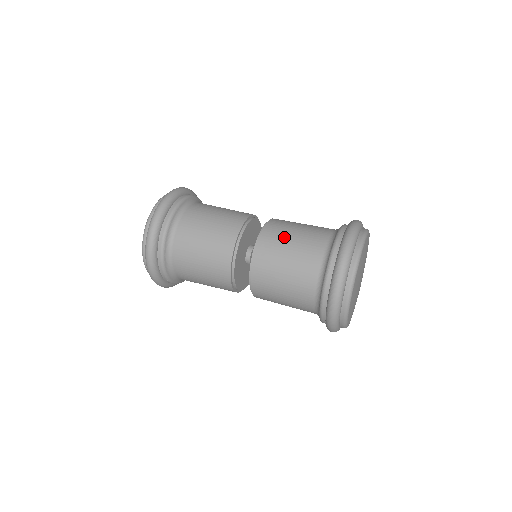
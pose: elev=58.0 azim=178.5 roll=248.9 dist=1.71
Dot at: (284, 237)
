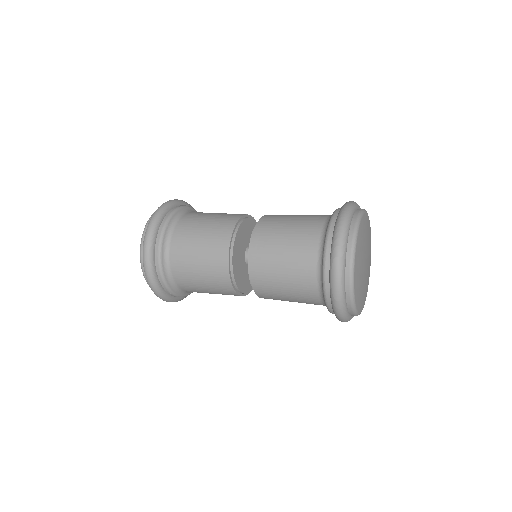
Dot at: (273, 276)
